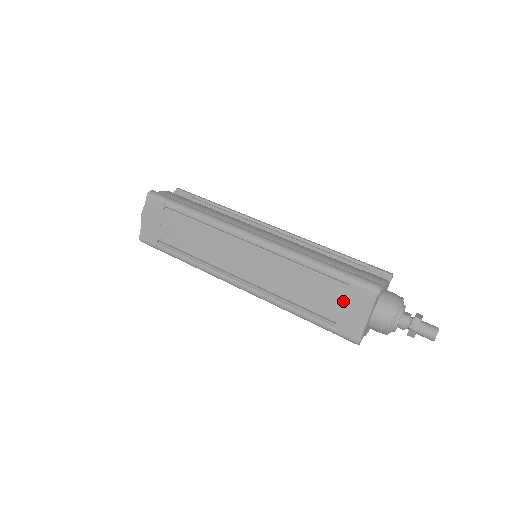
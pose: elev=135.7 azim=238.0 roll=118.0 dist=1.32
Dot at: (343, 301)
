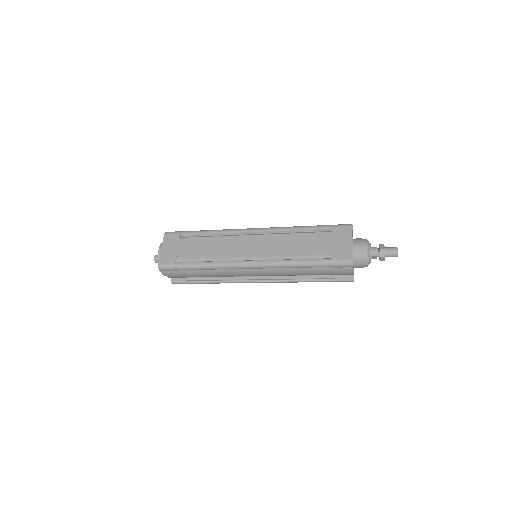
Dot at: (332, 239)
